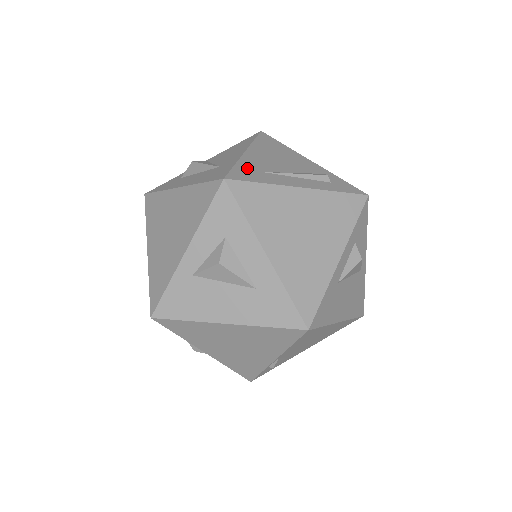
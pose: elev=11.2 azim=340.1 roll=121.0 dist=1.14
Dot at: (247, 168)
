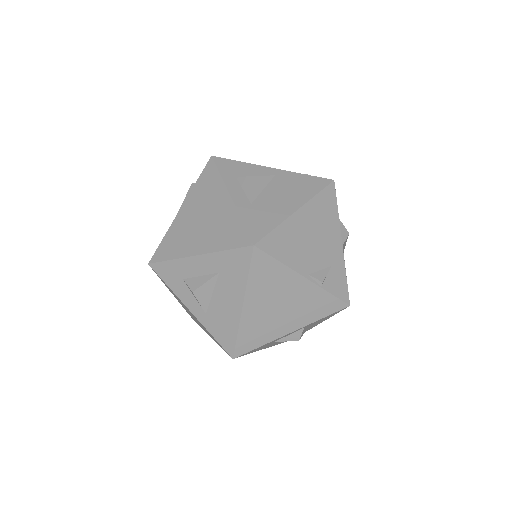
Dot at: occluded
